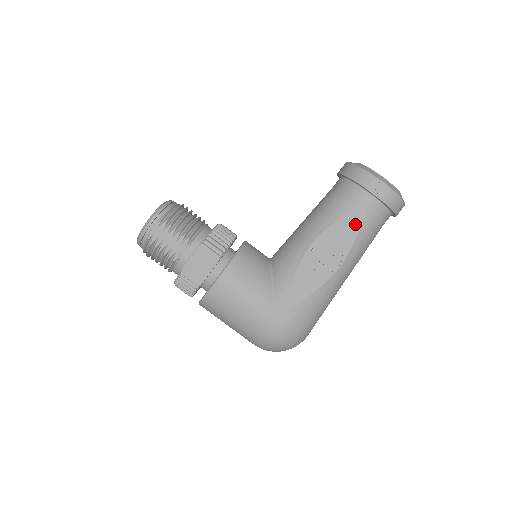
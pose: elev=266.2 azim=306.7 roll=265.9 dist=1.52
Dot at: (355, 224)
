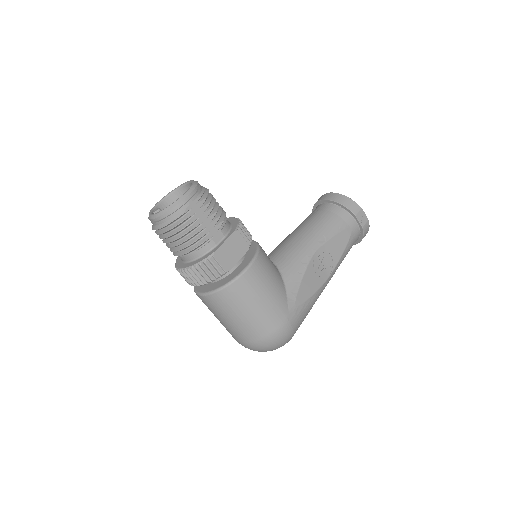
Dot at: (344, 242)
